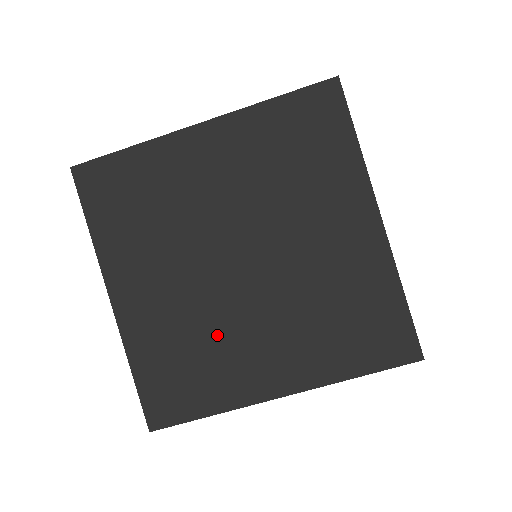
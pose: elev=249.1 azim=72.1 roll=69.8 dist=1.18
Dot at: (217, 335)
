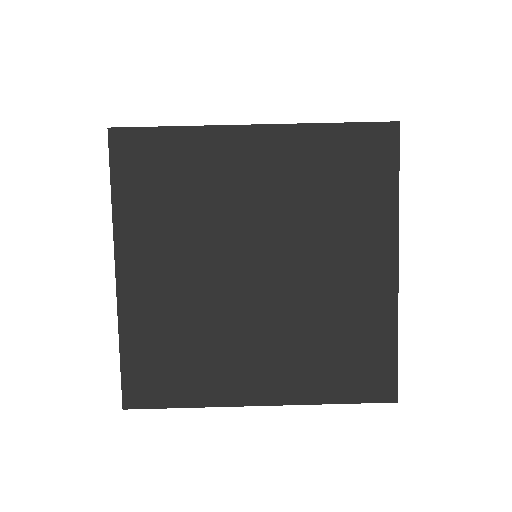
Dot at: (214, 334)
